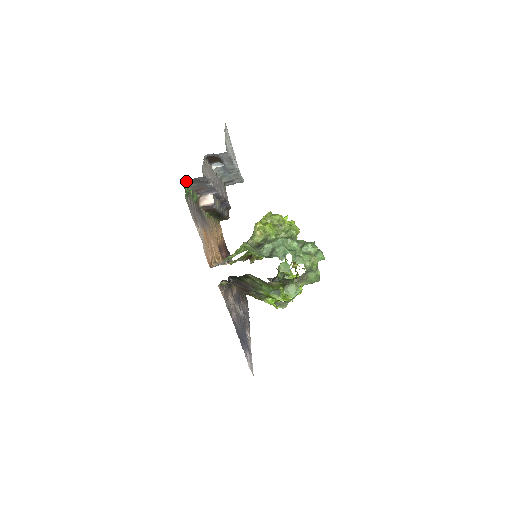
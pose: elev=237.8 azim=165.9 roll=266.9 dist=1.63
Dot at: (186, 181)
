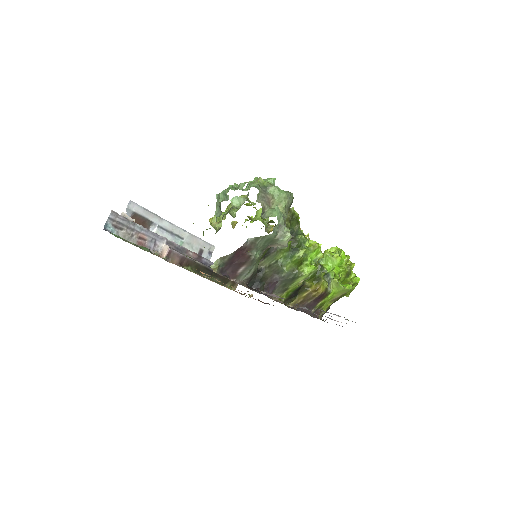
Dot at: (107, 229)
